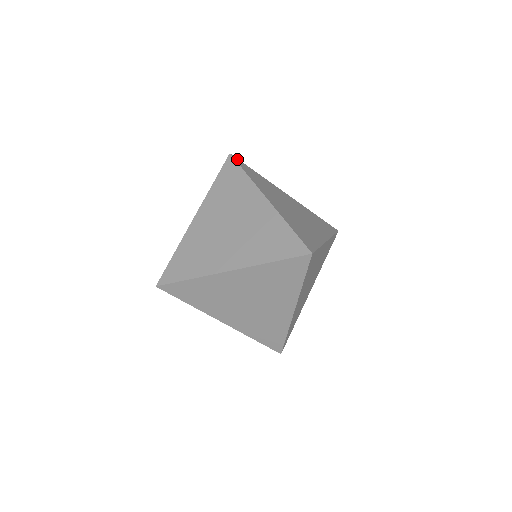
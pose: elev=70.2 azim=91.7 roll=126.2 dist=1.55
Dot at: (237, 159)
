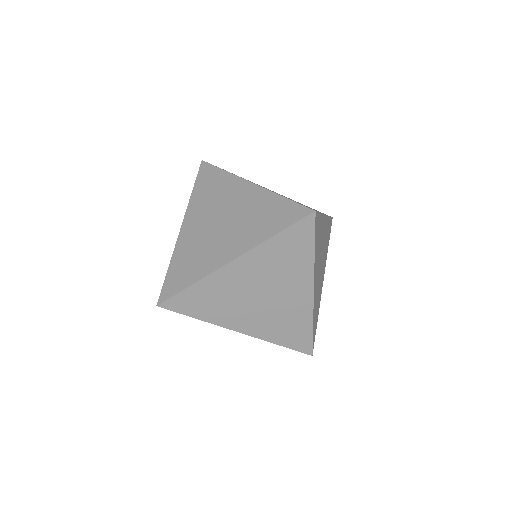
Dot at: occluded
